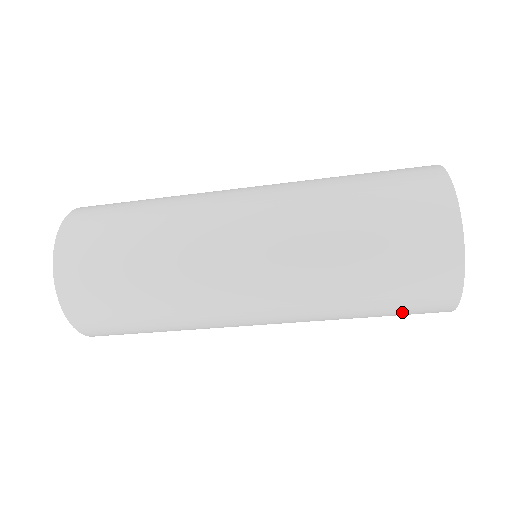
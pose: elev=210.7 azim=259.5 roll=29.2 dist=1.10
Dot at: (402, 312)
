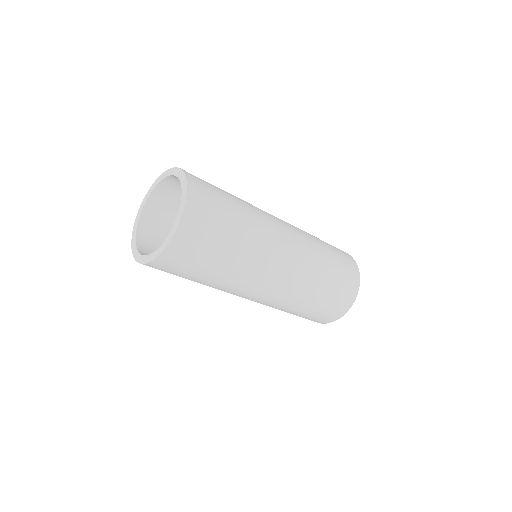
Dot at: (330, 305)
